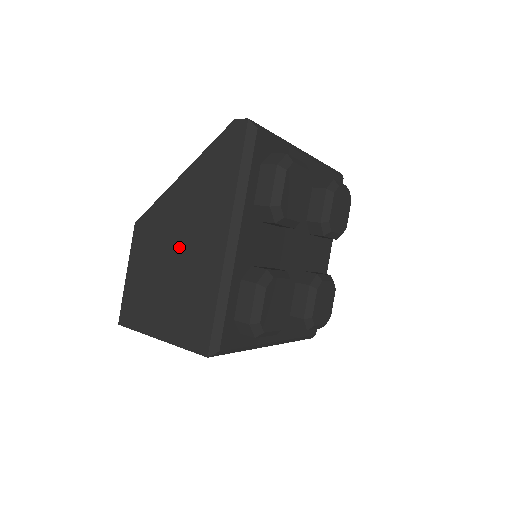
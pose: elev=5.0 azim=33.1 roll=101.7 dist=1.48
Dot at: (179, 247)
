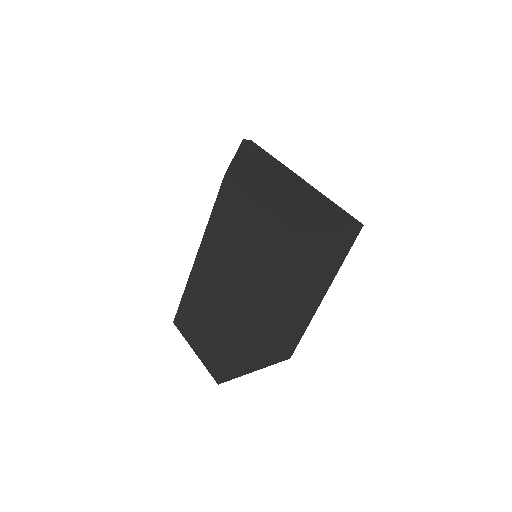
Dot at: (278, 183)
